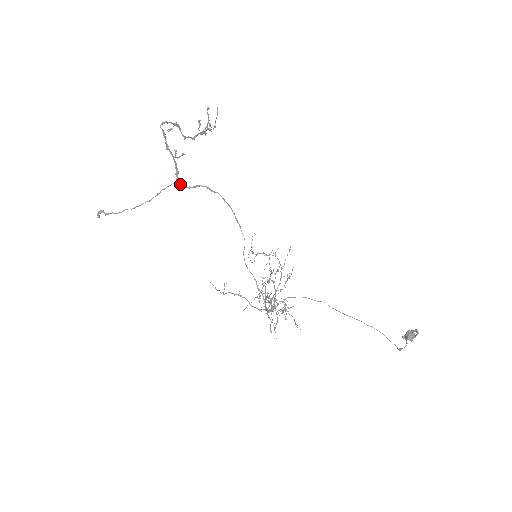
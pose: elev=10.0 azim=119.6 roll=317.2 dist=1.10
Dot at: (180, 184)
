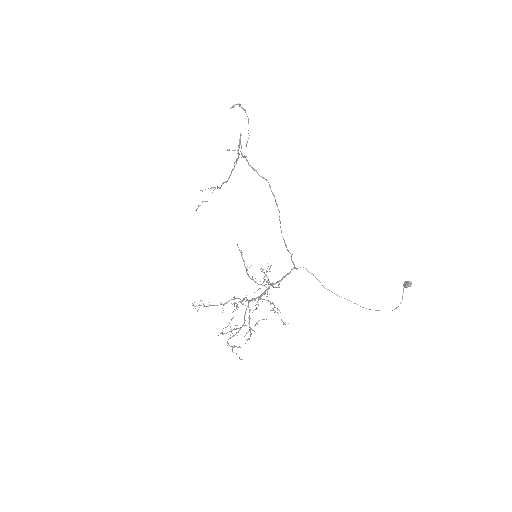
Dot at: (247, 160)
